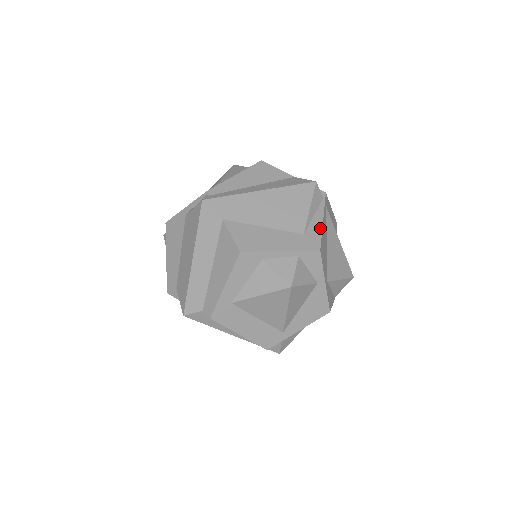
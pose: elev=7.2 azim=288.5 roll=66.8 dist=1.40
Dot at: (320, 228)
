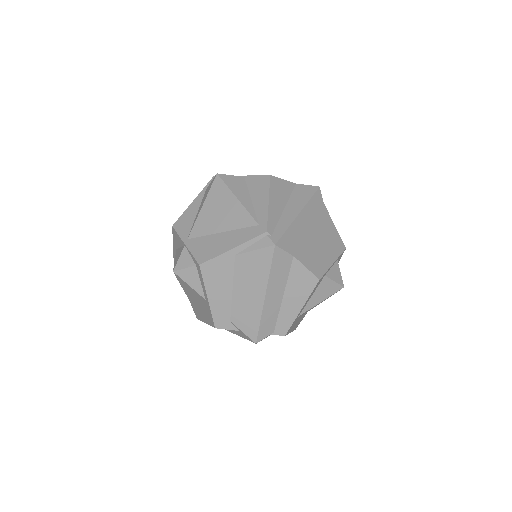
Dot at: (335, 228)
